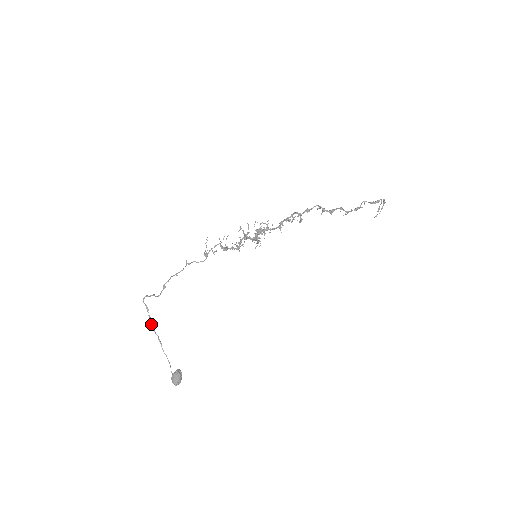
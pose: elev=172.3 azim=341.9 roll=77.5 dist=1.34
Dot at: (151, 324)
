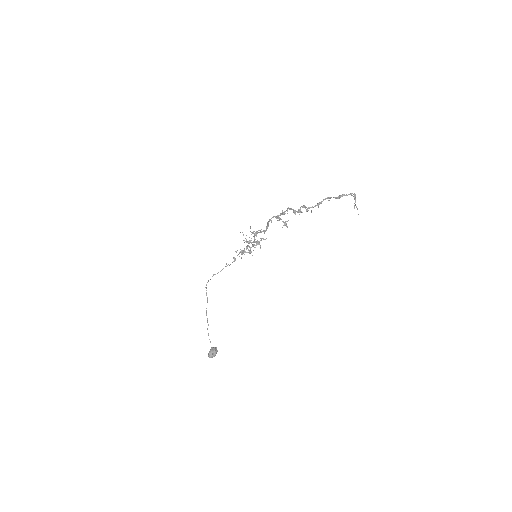
Dot at: (206, 310)
